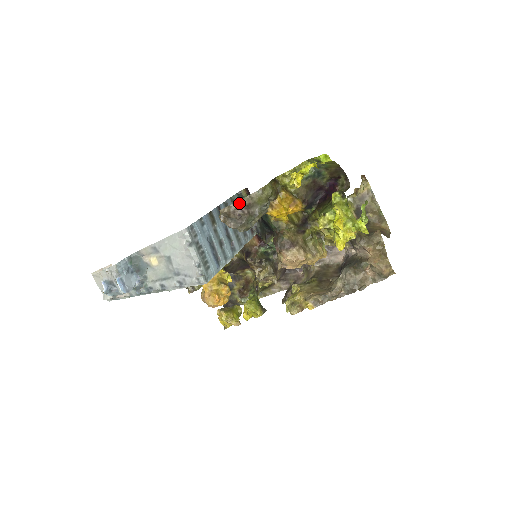
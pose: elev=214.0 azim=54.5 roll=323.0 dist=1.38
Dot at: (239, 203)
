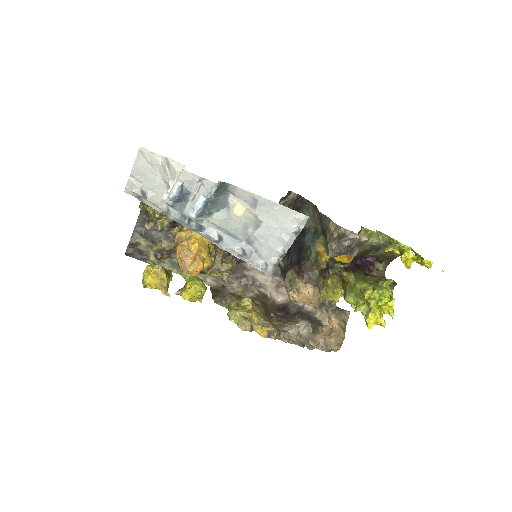
Dot at: (363, 238)
